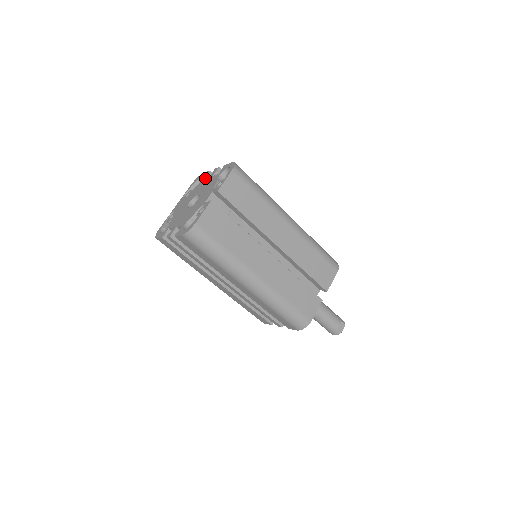
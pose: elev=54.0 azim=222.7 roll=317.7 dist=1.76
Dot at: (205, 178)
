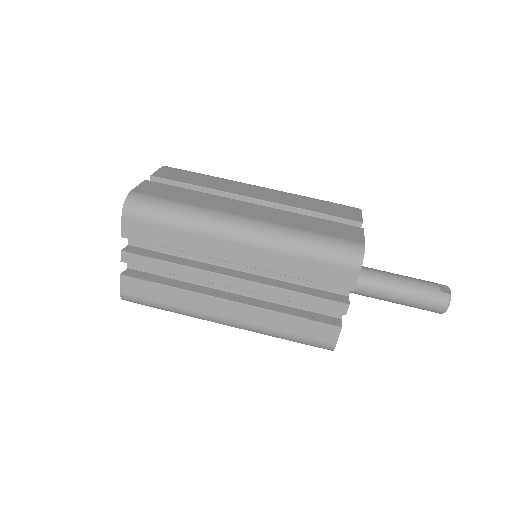
Dot at: occluded
